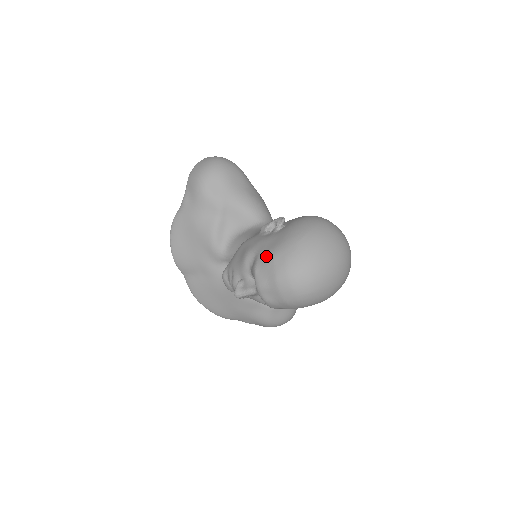
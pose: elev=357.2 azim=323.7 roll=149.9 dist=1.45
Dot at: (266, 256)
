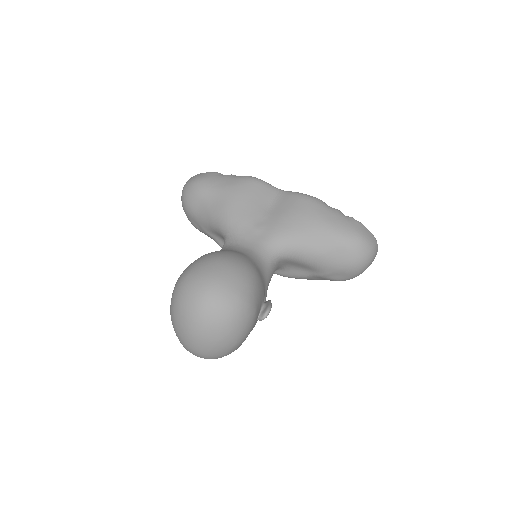
Dot at: occluded
